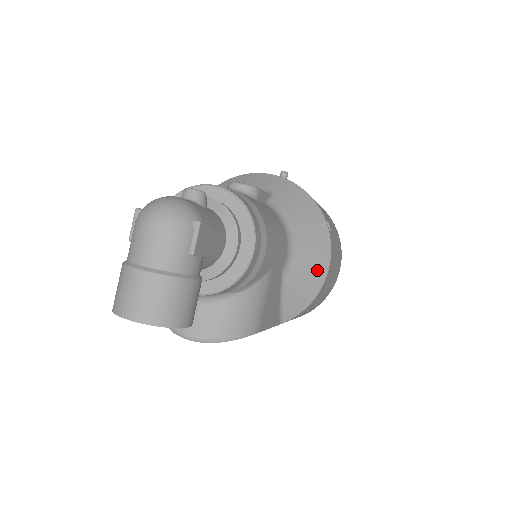
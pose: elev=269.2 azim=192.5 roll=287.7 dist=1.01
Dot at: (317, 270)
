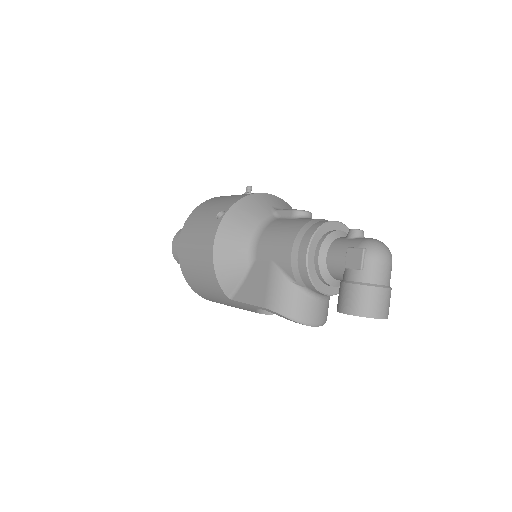
Dot at: occluded
